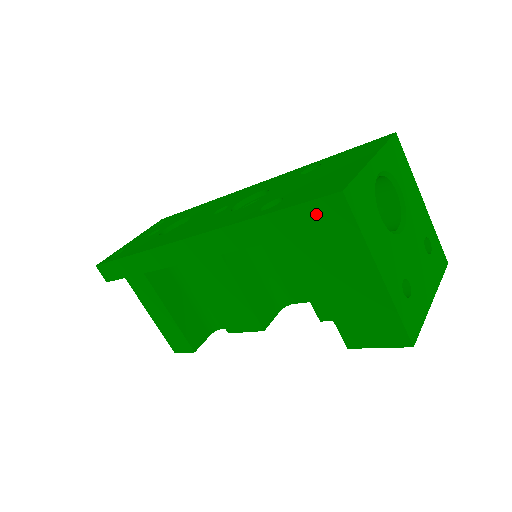
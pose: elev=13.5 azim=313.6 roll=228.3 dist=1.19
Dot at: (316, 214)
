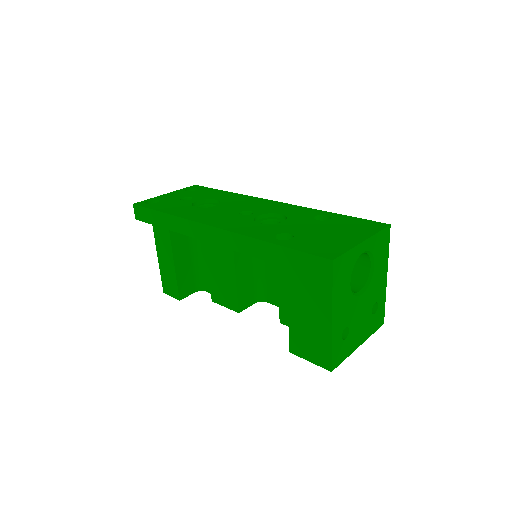
Dot at: (310, 264)
